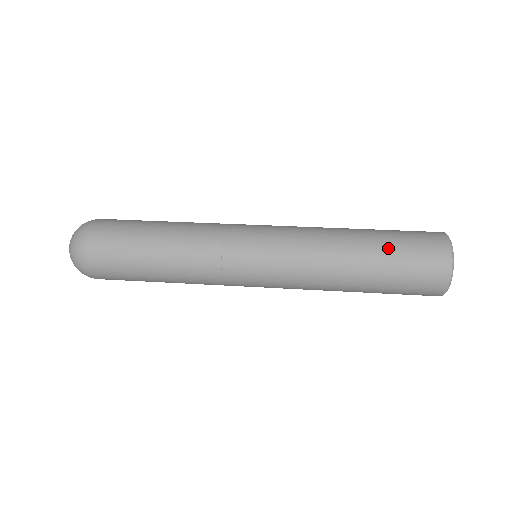
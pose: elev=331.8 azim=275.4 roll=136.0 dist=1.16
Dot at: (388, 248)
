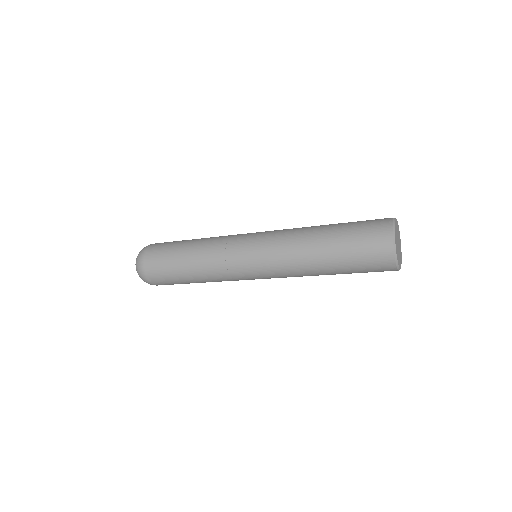
Dot at: (342, 243)
